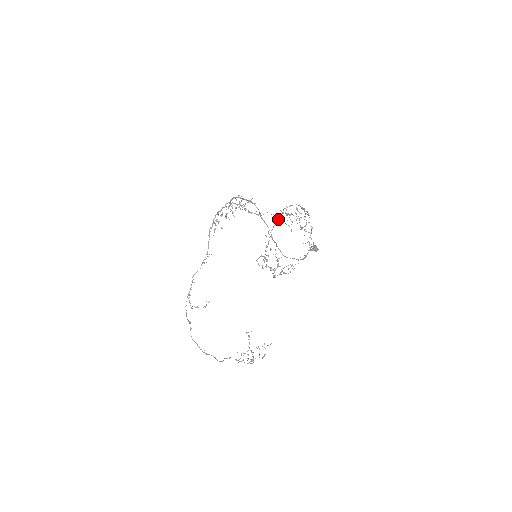
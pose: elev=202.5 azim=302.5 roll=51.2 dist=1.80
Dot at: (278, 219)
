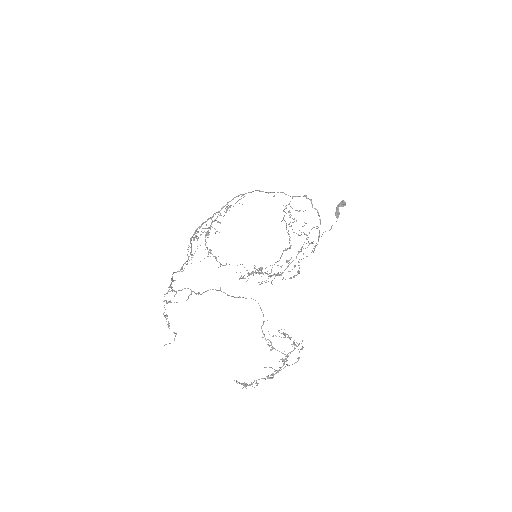
Dot at: occluded
